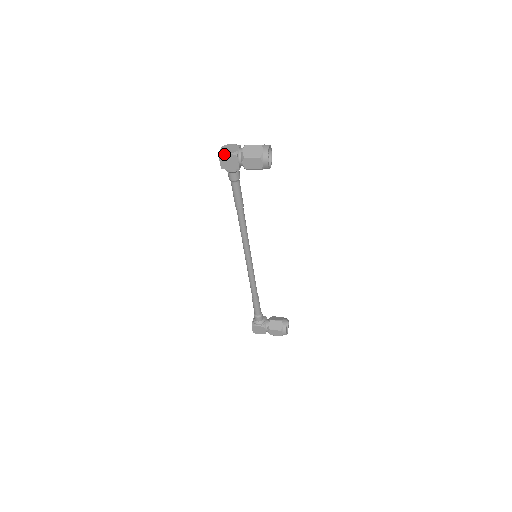
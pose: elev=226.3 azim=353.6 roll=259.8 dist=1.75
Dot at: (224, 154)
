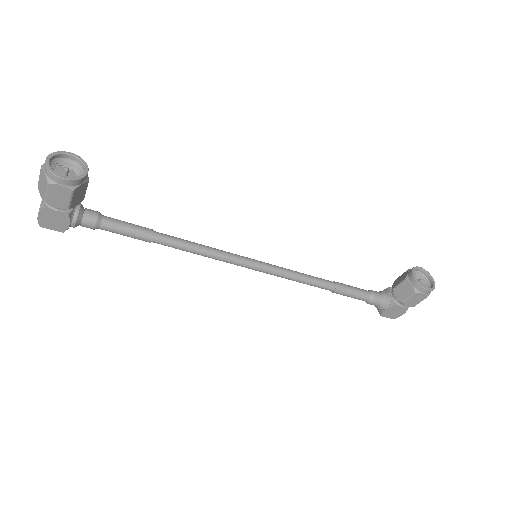
Dot at: (38, 220)
